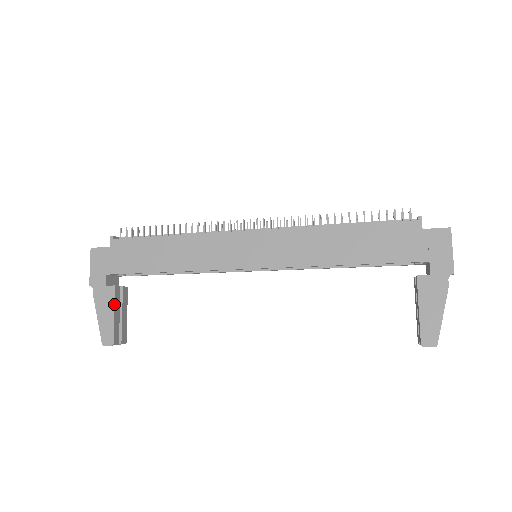
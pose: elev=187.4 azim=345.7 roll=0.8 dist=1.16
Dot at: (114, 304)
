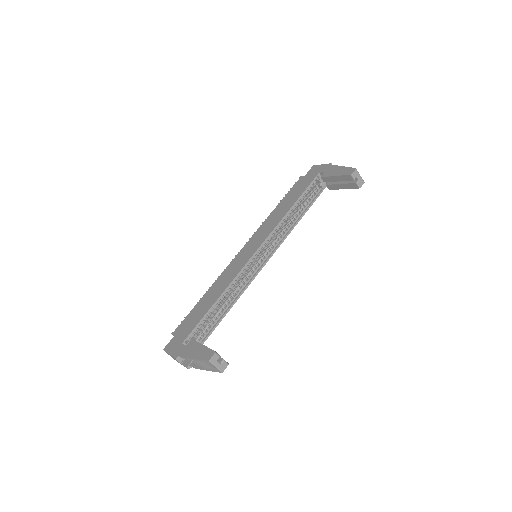
Dot at: (198, 343)
